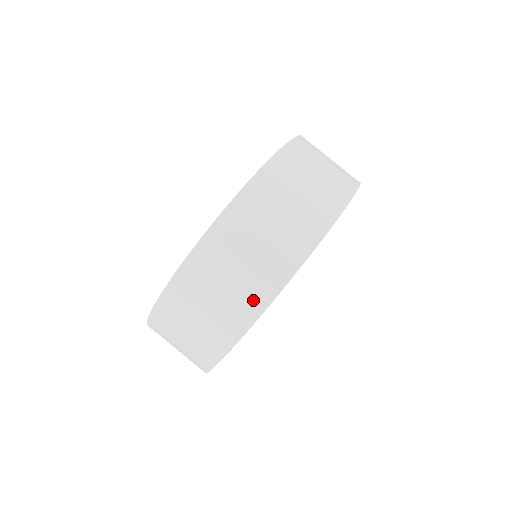
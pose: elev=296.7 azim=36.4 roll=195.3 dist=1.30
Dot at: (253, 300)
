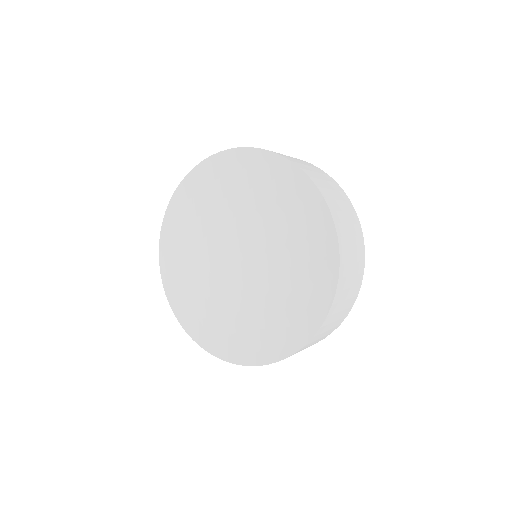
Dot at: occluded
